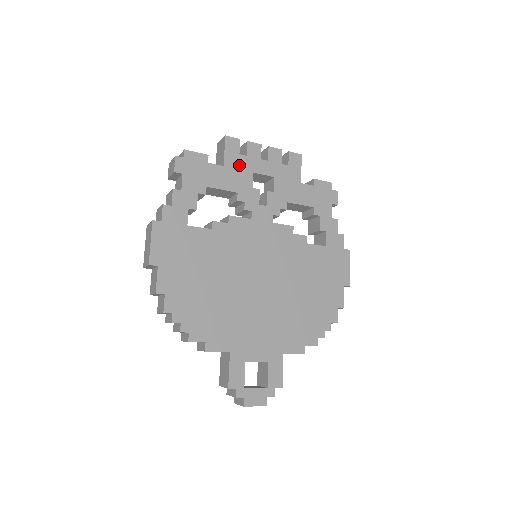
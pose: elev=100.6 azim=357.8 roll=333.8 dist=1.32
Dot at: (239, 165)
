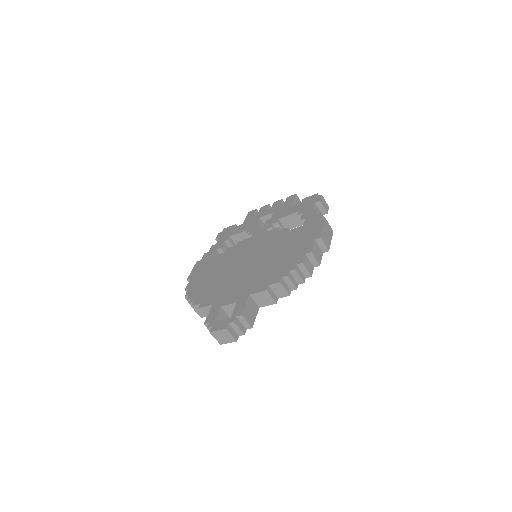
Dot at: (252, 219)
